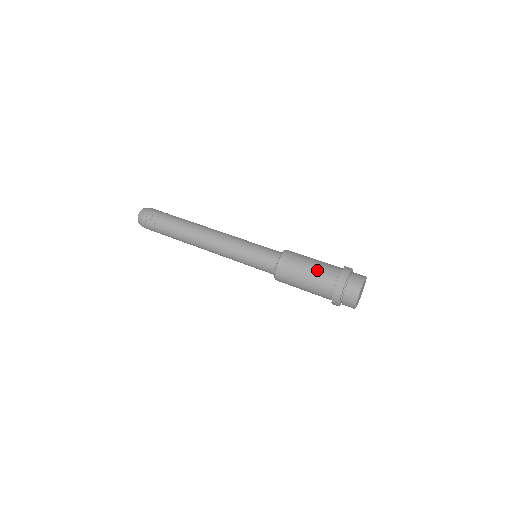
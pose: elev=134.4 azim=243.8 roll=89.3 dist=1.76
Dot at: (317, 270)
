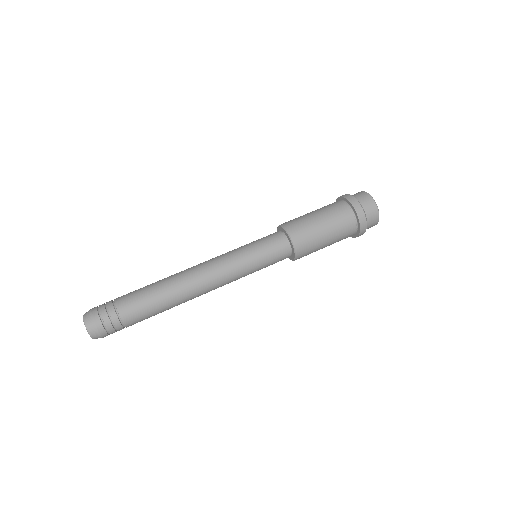
Dot at: (336, 238)
